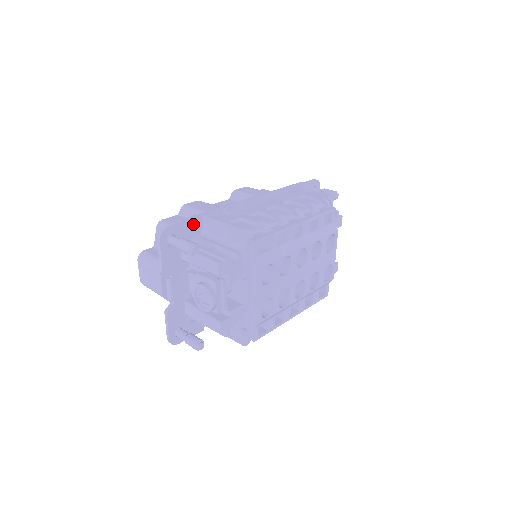
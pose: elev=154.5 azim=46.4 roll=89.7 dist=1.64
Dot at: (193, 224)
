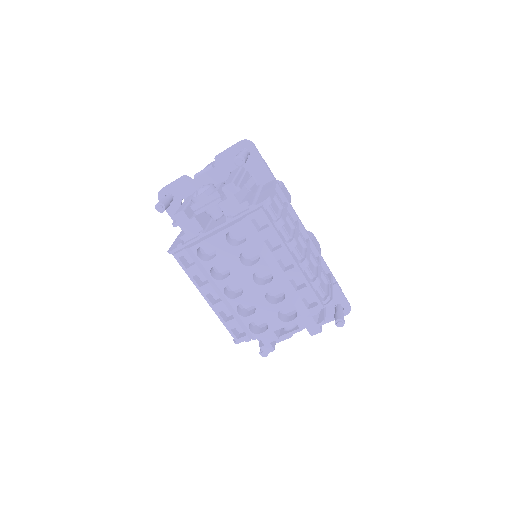
Dot at: (264, 171)
